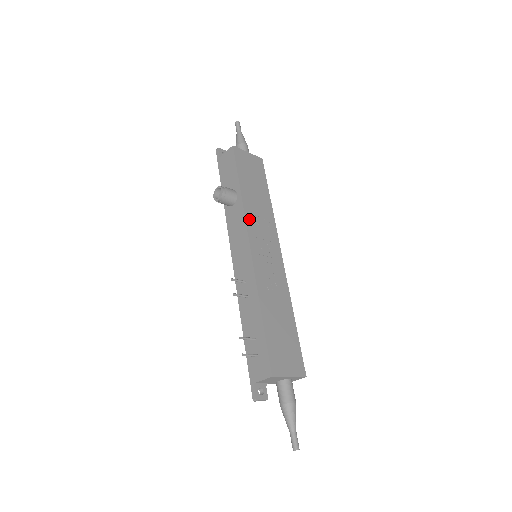
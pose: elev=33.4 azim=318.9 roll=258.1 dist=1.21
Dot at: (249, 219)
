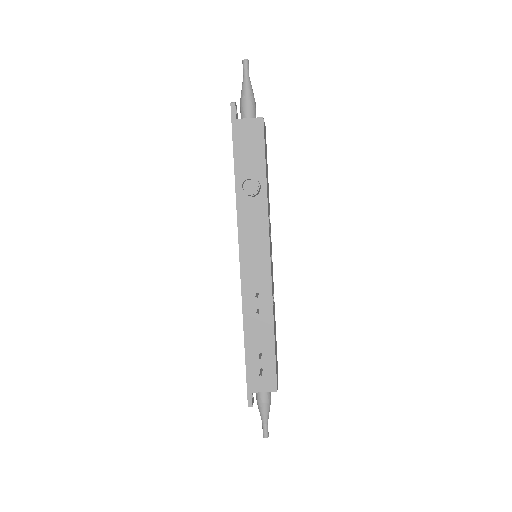
Dot at: occluded
